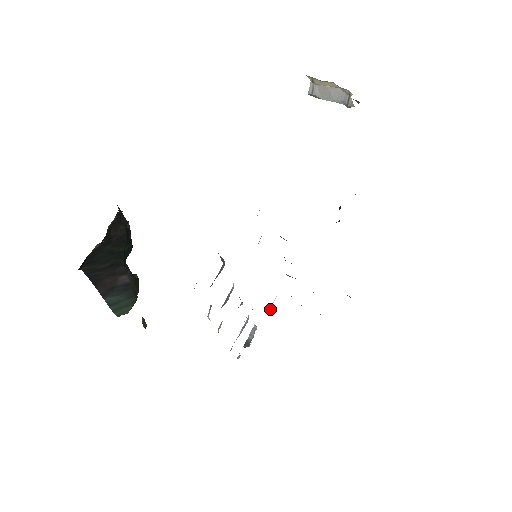
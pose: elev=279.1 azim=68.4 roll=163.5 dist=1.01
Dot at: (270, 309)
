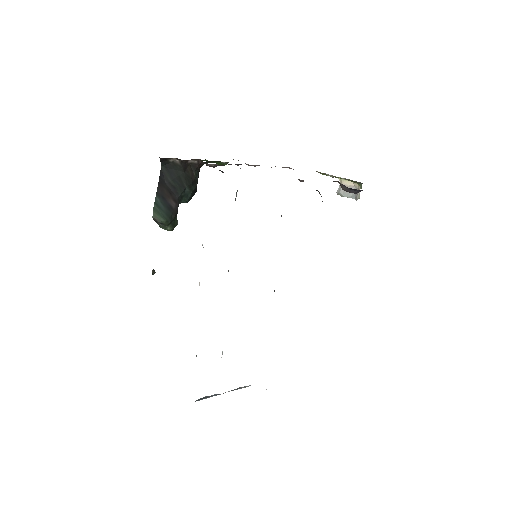
Dot at: occluded
